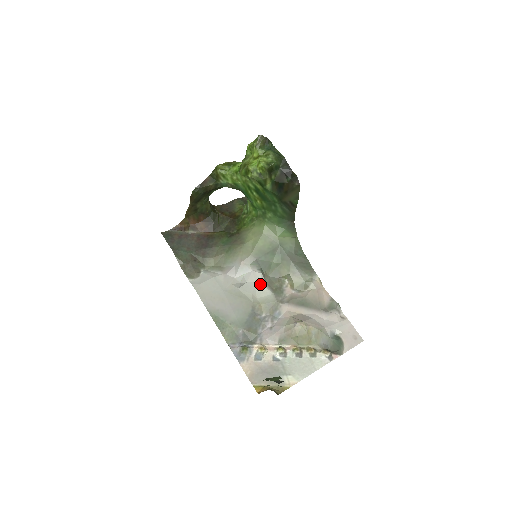
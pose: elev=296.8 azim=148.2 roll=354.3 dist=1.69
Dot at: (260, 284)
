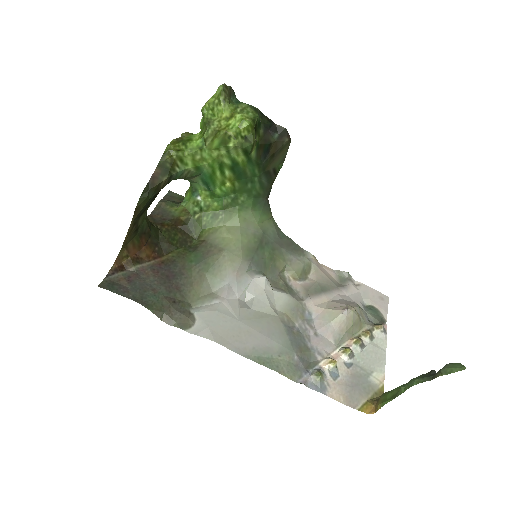
Dot at: (269, 291)
